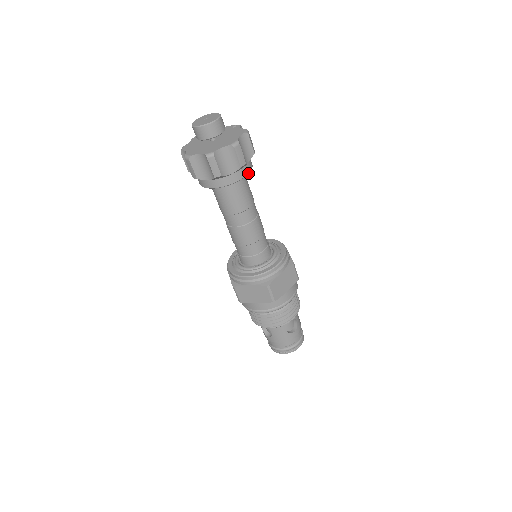
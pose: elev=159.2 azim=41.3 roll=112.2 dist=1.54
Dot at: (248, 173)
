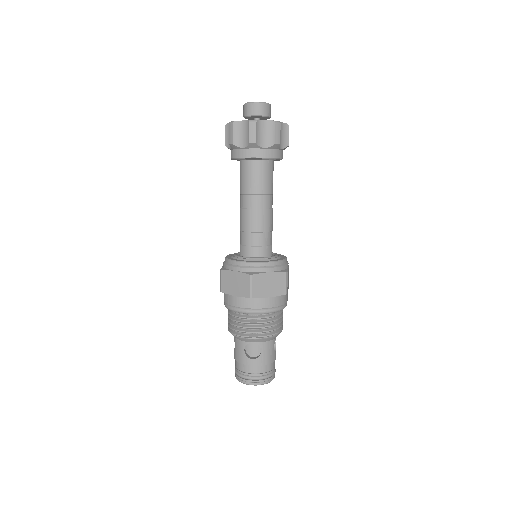
Dot at: occluded
